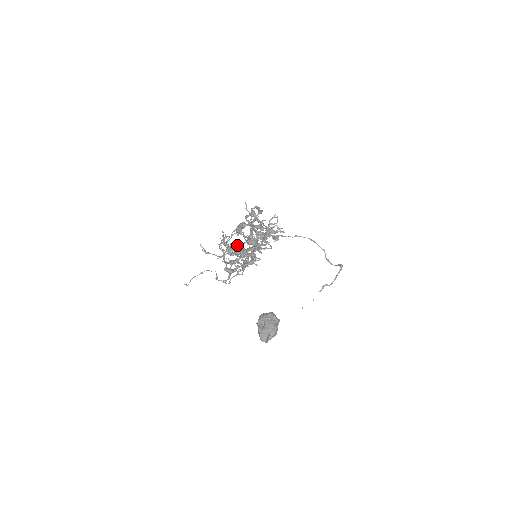
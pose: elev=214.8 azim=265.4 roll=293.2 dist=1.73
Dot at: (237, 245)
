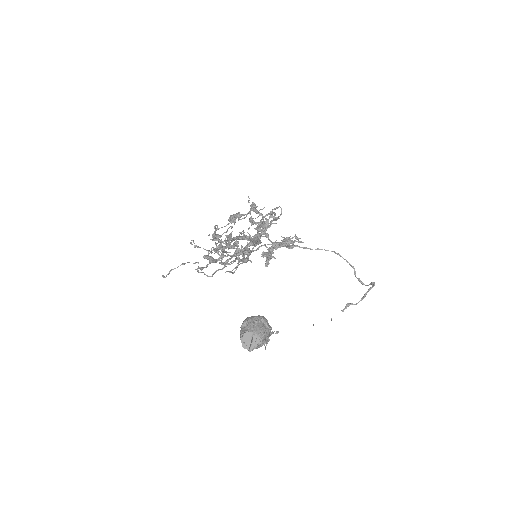
Dot at: occluded
